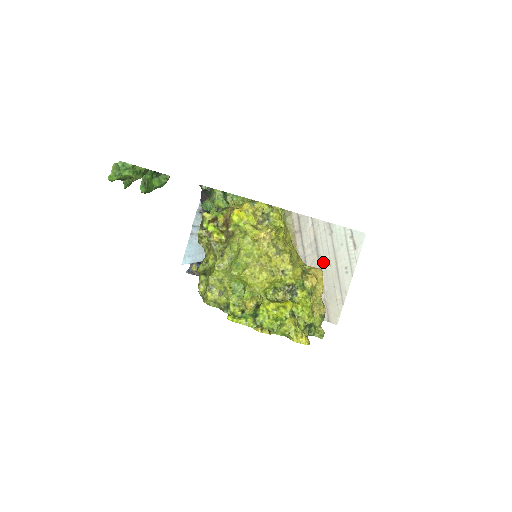
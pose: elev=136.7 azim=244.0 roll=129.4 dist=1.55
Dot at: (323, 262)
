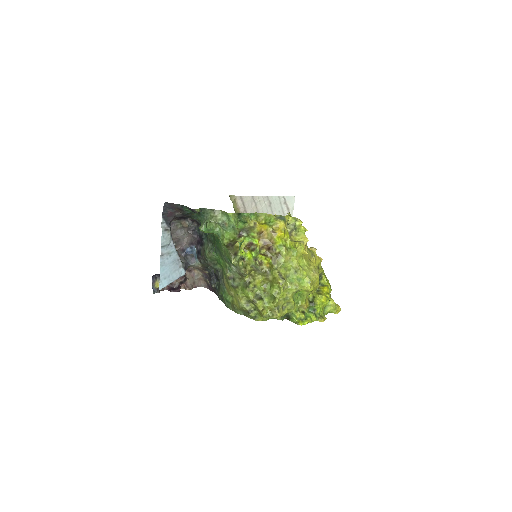
Dot at: occluded
